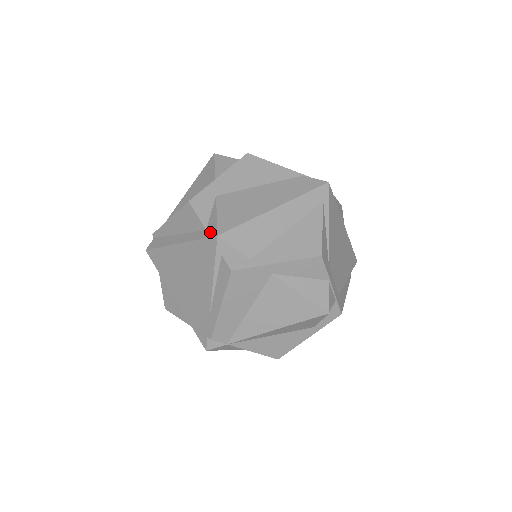
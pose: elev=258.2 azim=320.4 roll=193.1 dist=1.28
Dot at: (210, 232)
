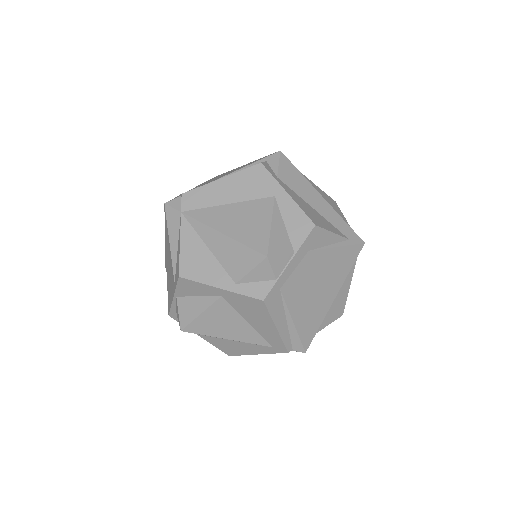
Dot at: occluded
